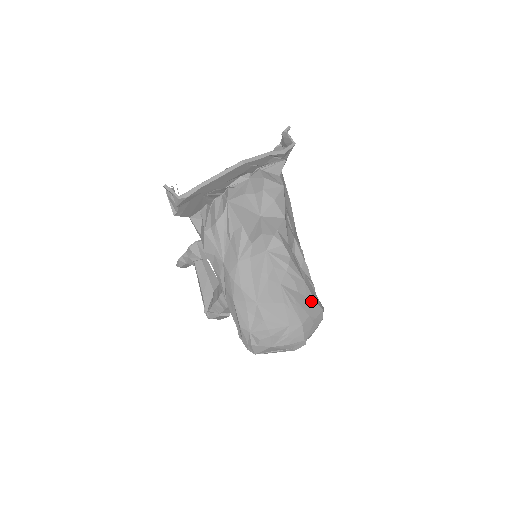
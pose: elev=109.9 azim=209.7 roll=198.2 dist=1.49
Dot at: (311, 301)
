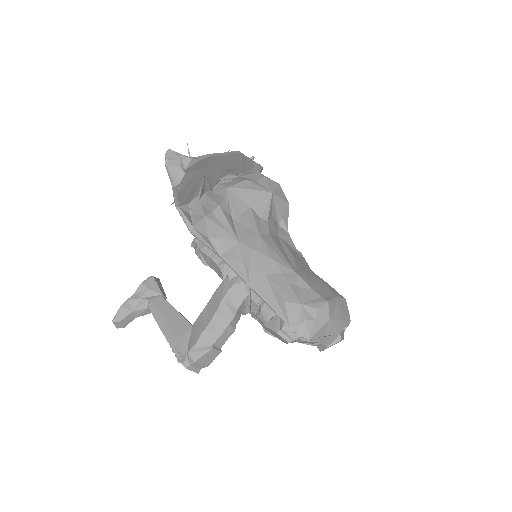
Dot at: occluded
